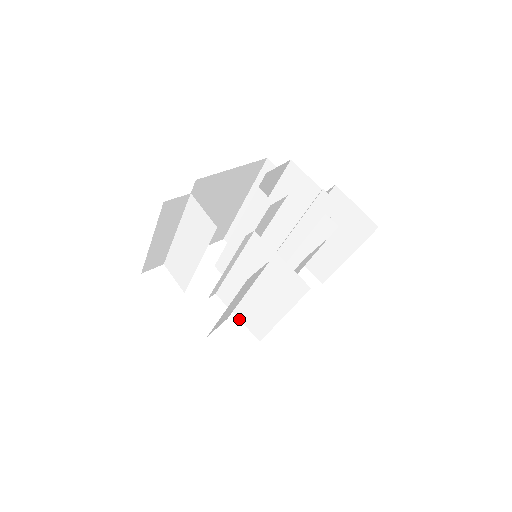
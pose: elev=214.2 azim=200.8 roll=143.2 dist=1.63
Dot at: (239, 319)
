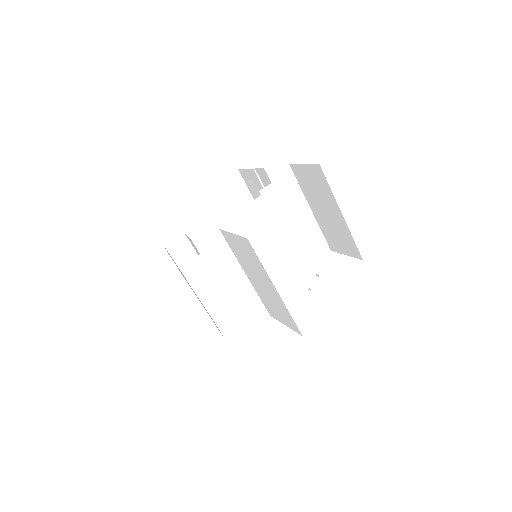
Dot at: occluded
